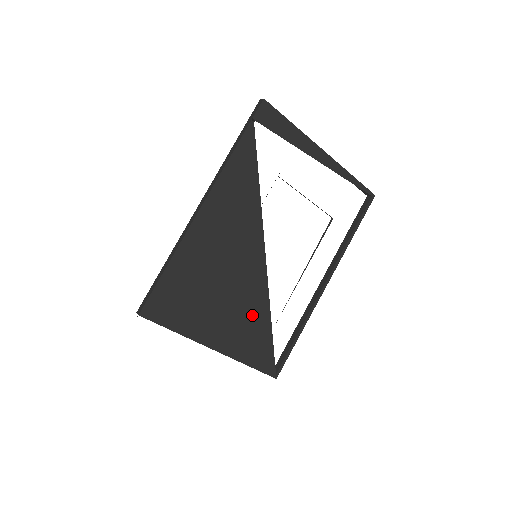
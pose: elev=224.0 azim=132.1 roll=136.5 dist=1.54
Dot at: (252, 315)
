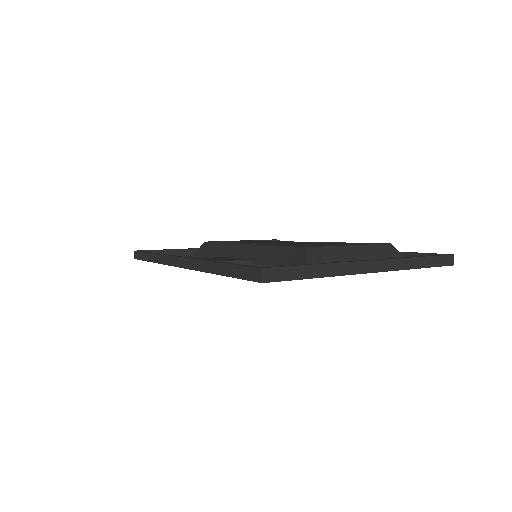
Dot at: occluded
